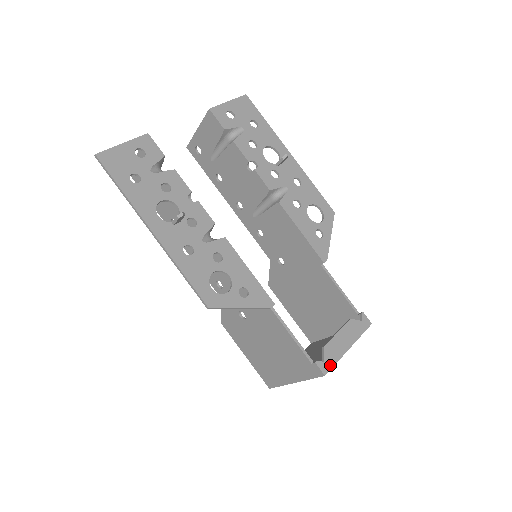
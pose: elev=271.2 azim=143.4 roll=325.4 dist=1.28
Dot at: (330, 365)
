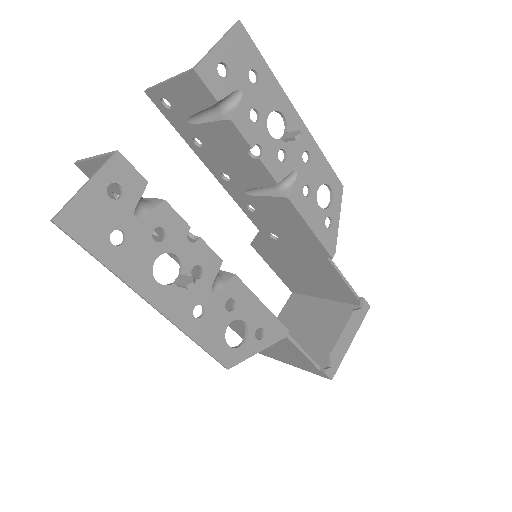
Dot at: (336, 368)
